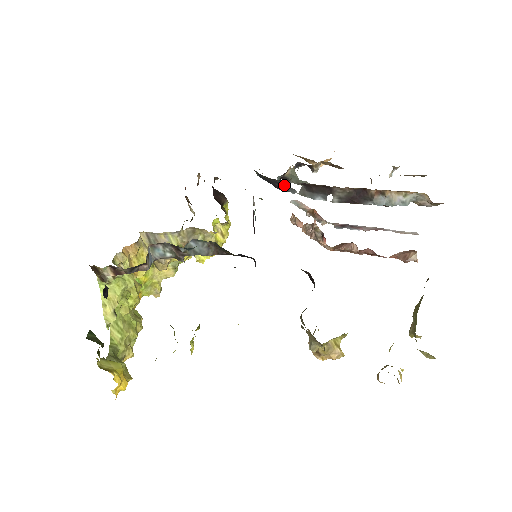
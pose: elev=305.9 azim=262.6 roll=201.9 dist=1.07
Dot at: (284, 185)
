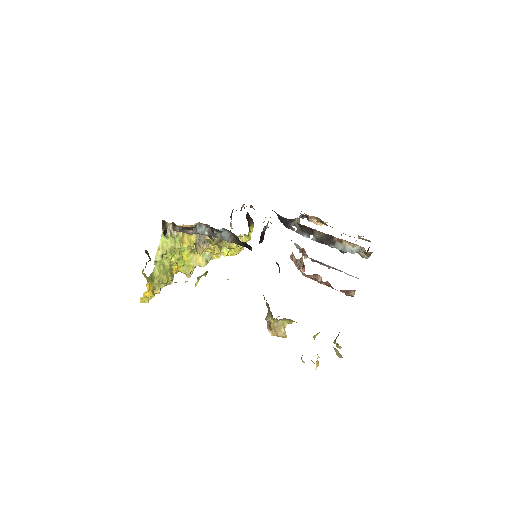
Dot at: (289, 224)
